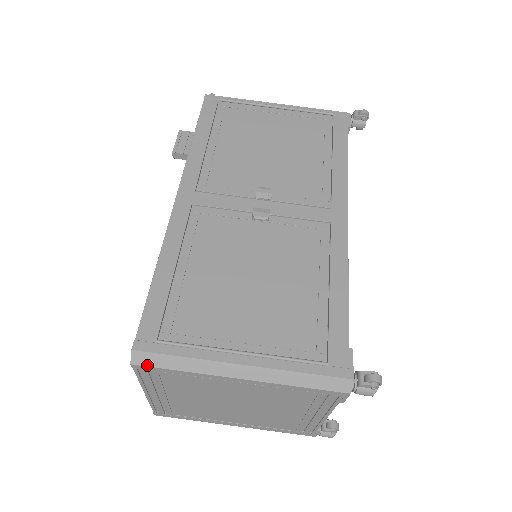
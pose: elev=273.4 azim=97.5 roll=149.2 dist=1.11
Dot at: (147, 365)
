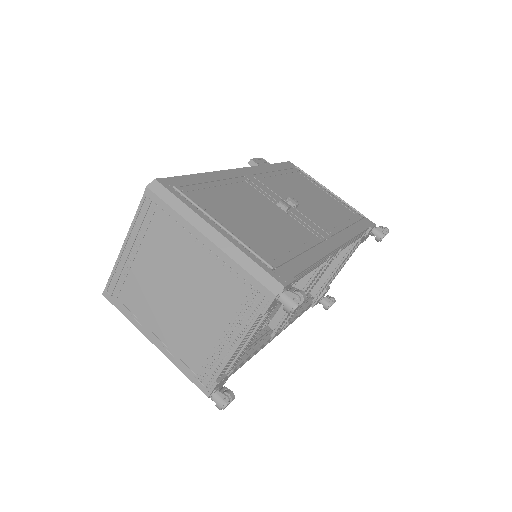
Dot at: (156, 193)
